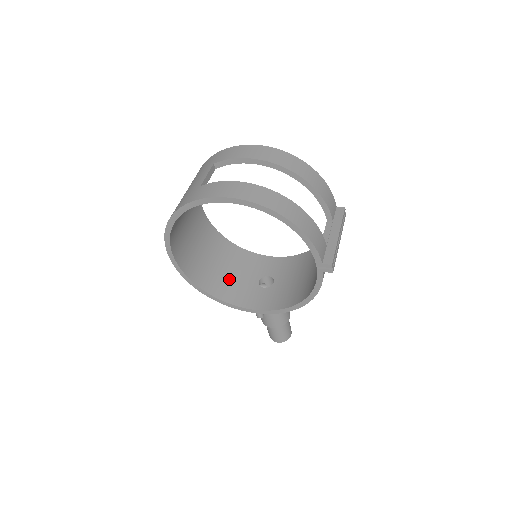
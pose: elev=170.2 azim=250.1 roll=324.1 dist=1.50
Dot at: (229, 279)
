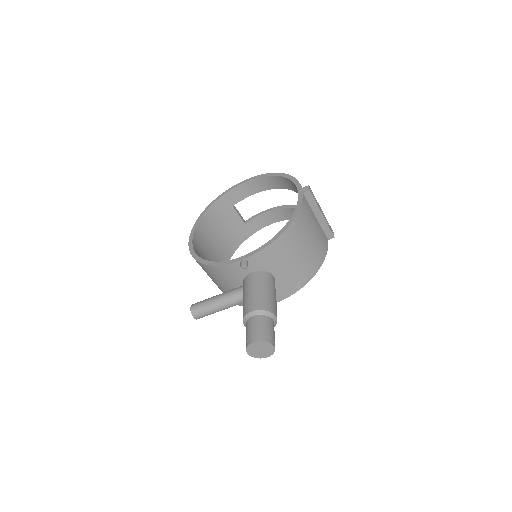
Dot at: occluded
